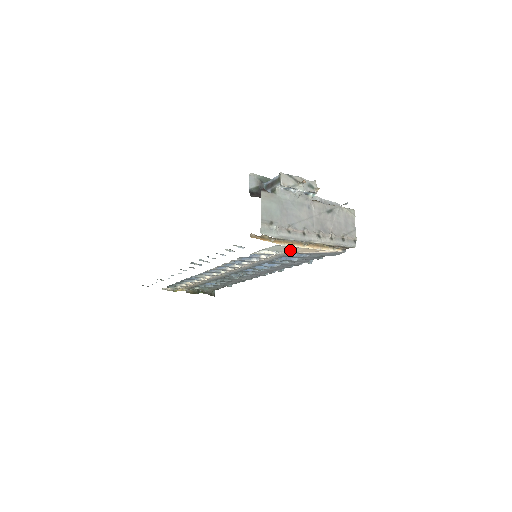
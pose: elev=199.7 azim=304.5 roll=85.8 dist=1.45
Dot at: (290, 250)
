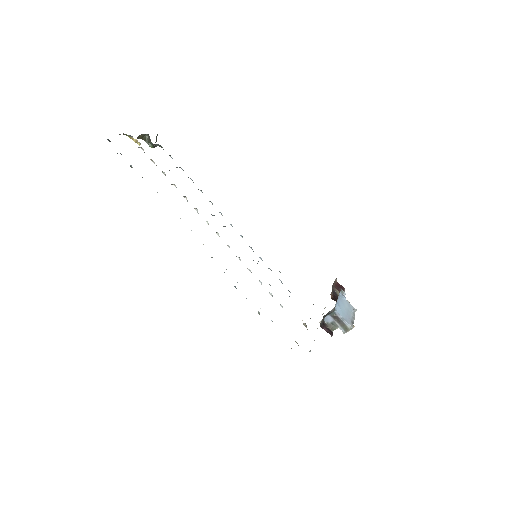
Dot at: occluded
